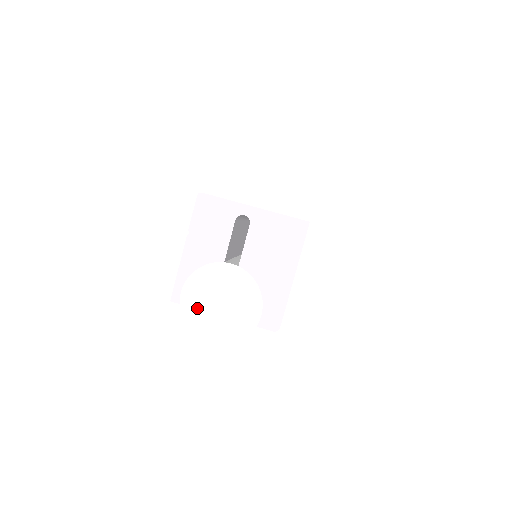
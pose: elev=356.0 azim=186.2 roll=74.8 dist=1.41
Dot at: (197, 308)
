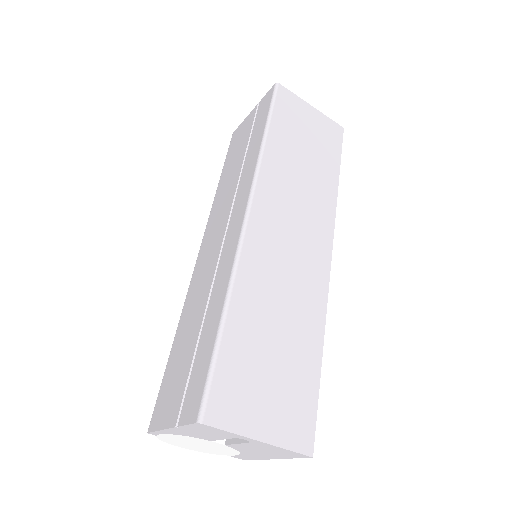
Dot at: (174, 440)
